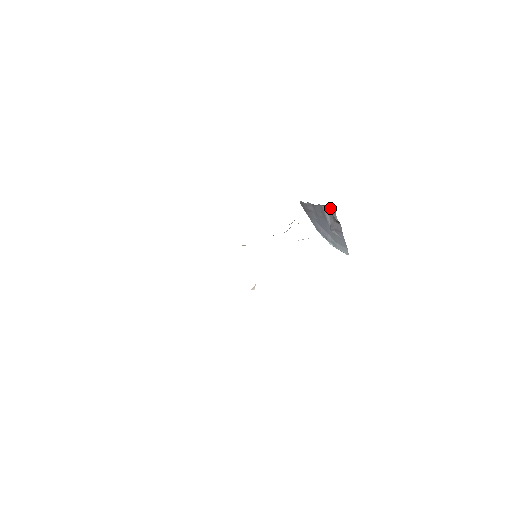
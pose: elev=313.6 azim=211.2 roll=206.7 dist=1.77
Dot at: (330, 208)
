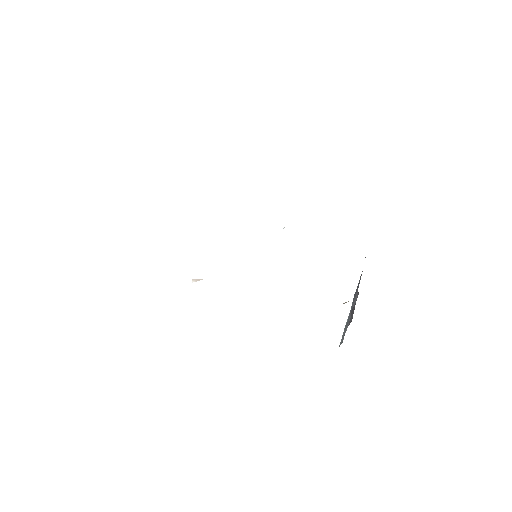
Dot at: occluded
